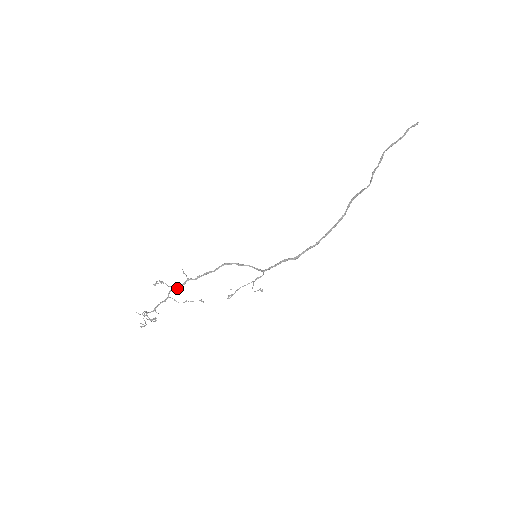
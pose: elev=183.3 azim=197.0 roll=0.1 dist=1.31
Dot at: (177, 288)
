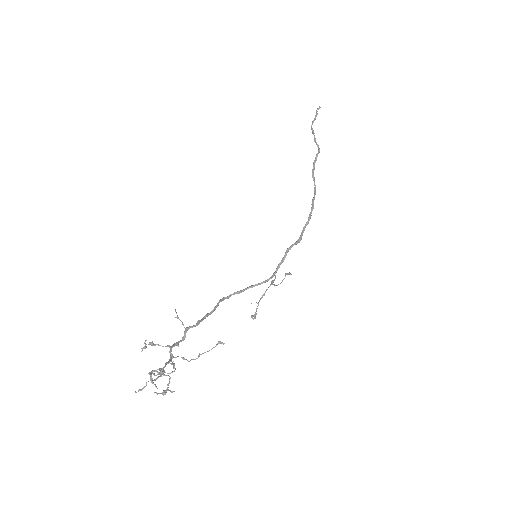
Dot at: occluded
